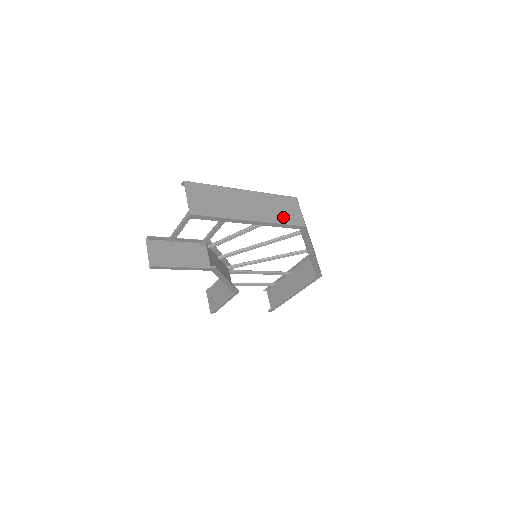
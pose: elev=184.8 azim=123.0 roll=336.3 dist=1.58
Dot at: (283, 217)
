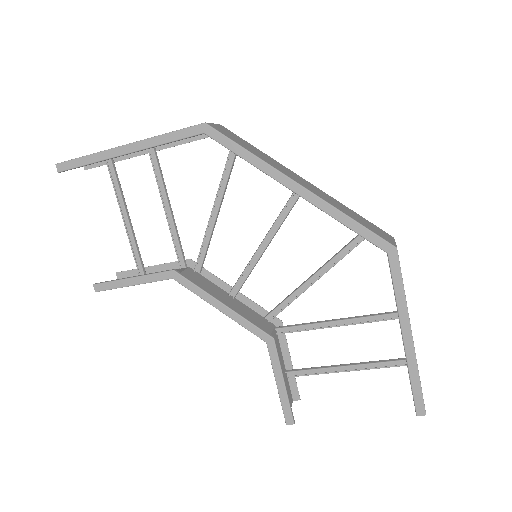
Dot at: occluded
